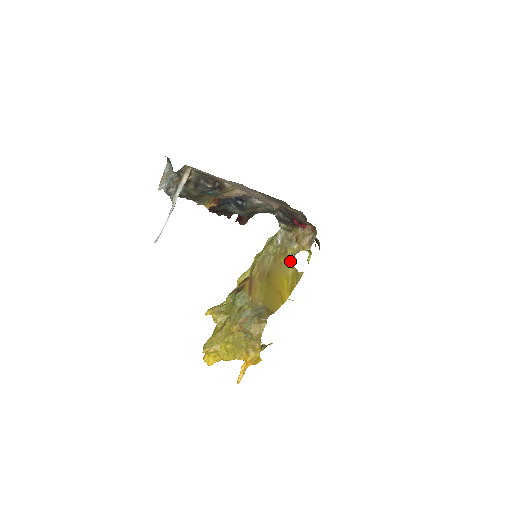
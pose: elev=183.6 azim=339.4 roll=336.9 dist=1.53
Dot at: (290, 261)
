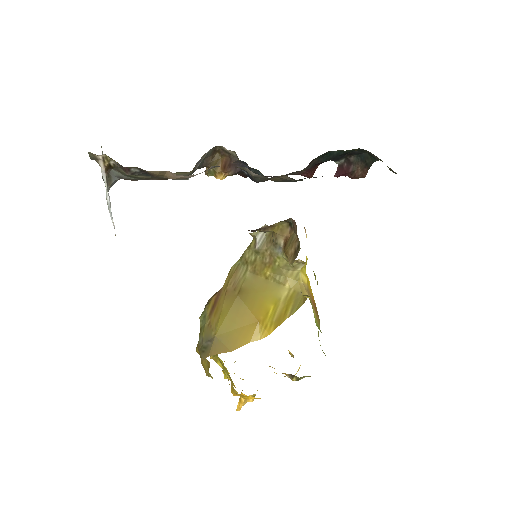
Dot at: (287, 275)
